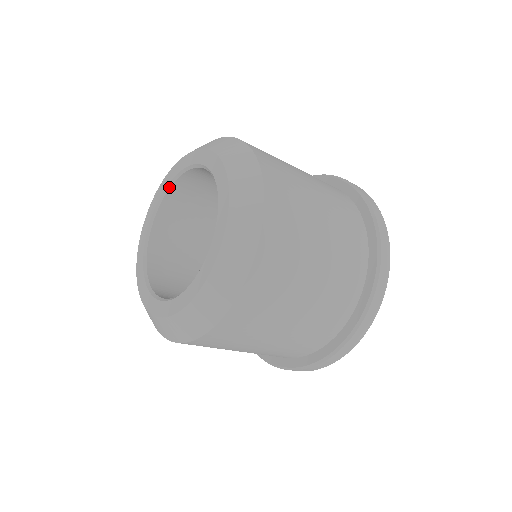
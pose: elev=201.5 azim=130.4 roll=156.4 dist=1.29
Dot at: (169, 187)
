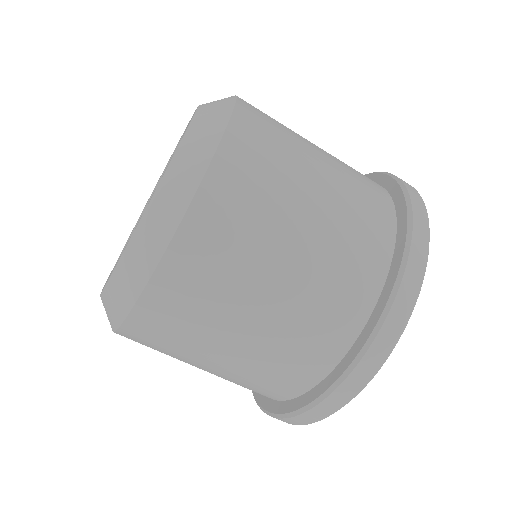
Dot at: occluded
